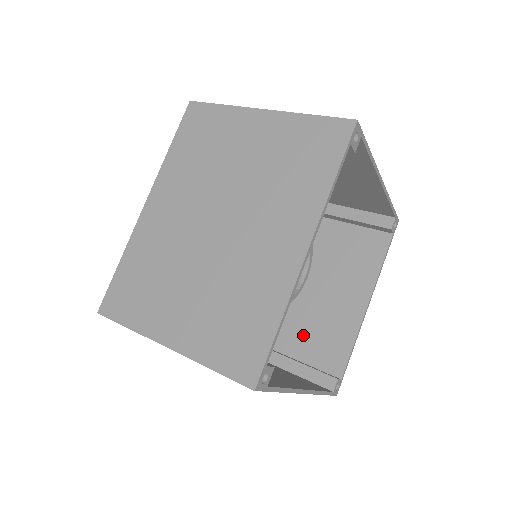
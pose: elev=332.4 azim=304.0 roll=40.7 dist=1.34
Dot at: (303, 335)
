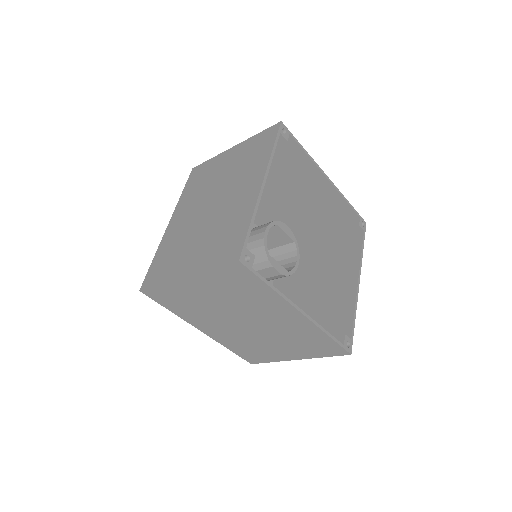
Dot at: occluded
